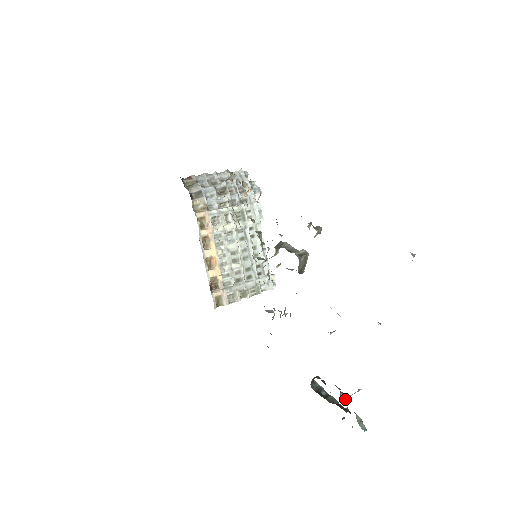
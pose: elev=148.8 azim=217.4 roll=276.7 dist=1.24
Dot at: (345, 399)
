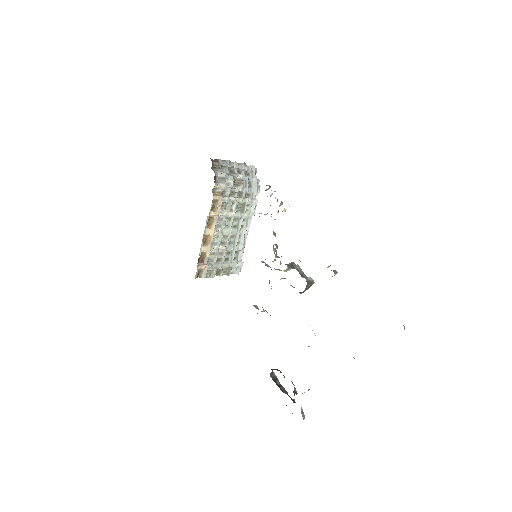
Dot at: (296, 393)
